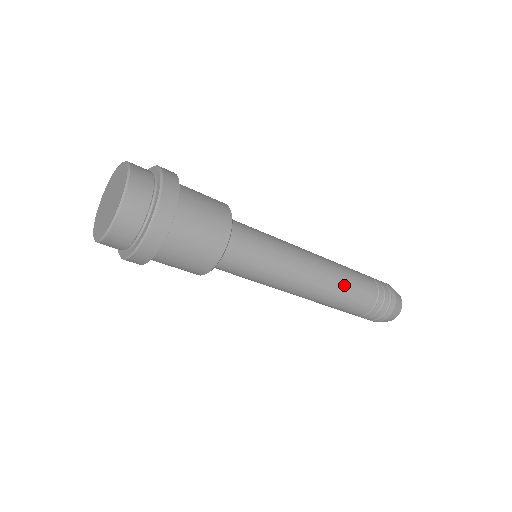
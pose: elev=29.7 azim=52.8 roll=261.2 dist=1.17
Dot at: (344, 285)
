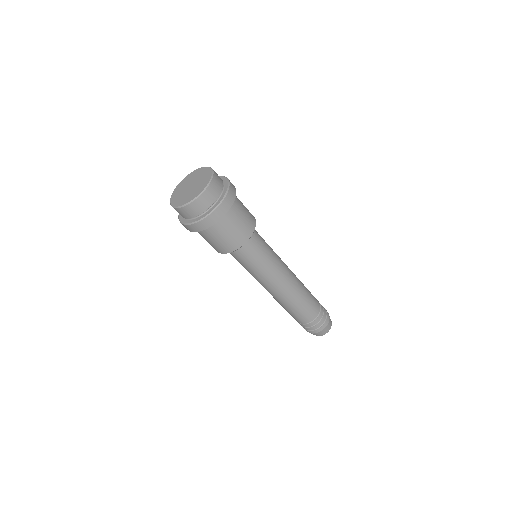
Dot at: (302, 283)
